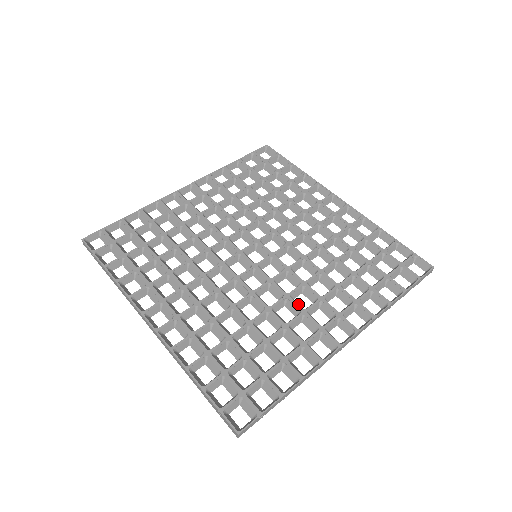
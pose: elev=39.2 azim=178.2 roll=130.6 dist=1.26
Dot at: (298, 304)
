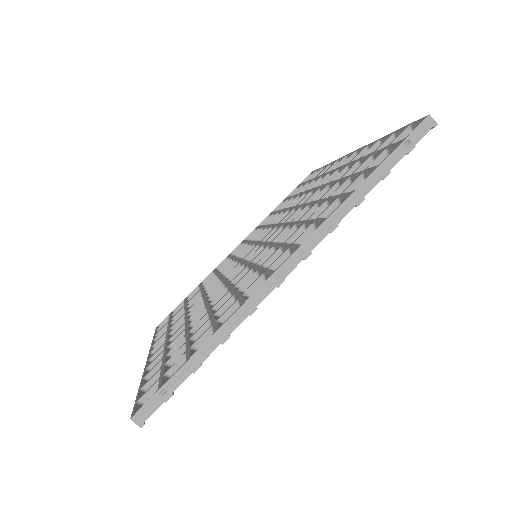
Dot at: occluded
